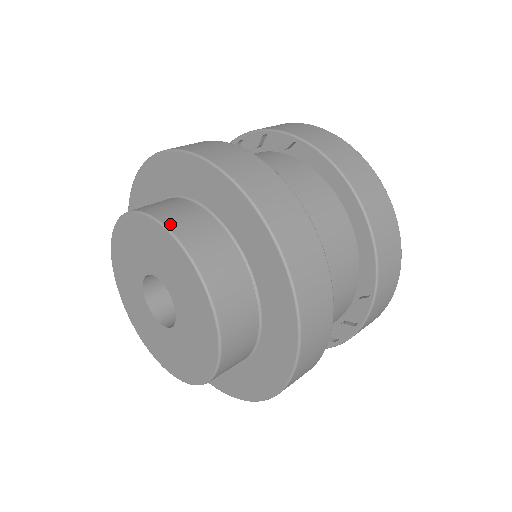
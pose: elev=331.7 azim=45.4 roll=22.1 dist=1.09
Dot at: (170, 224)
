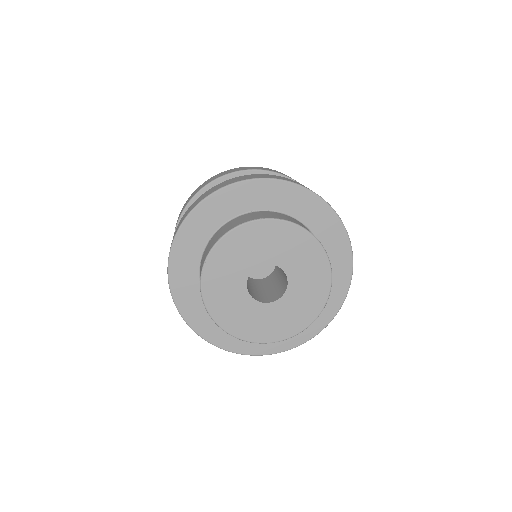
Dot at: occluded
